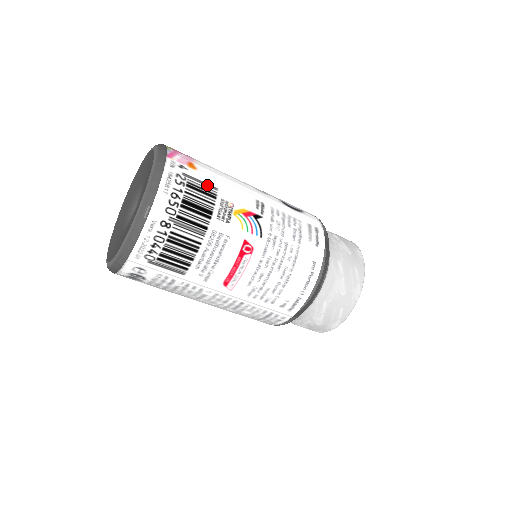
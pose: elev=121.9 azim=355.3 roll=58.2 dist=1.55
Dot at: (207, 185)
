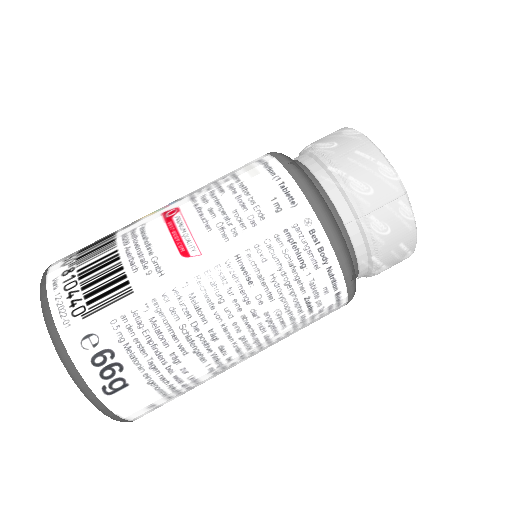
Dot at: occluded
